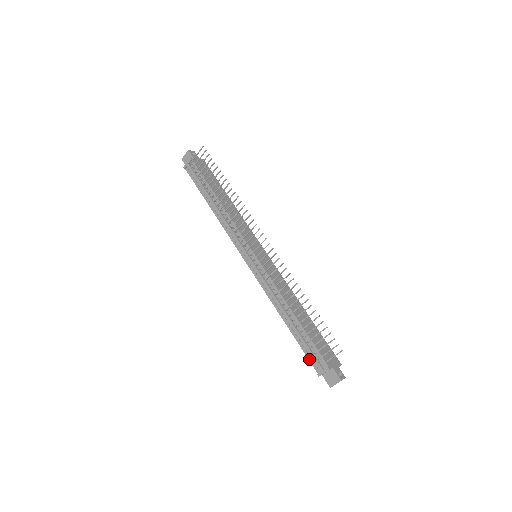
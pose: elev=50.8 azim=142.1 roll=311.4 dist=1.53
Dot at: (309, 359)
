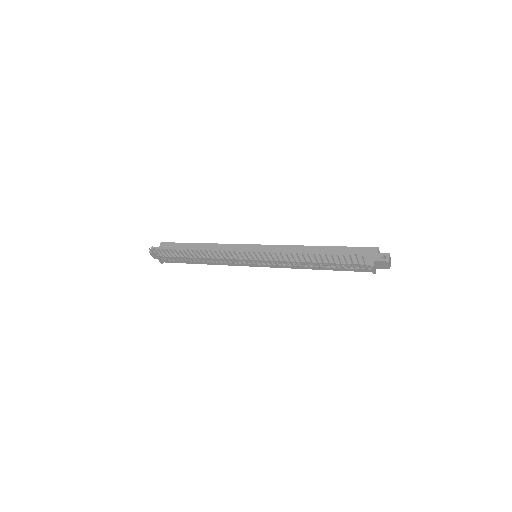
Dot at: (357, 271)
